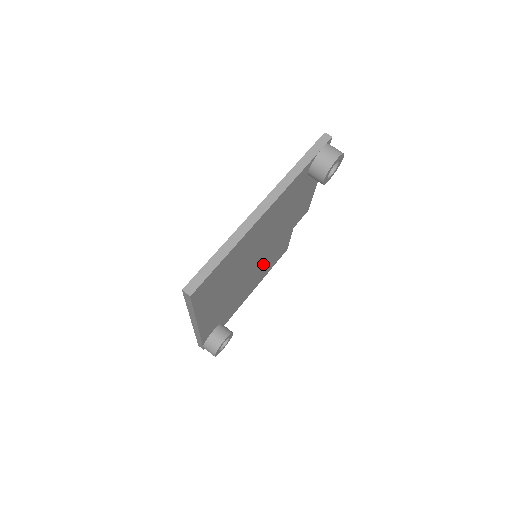
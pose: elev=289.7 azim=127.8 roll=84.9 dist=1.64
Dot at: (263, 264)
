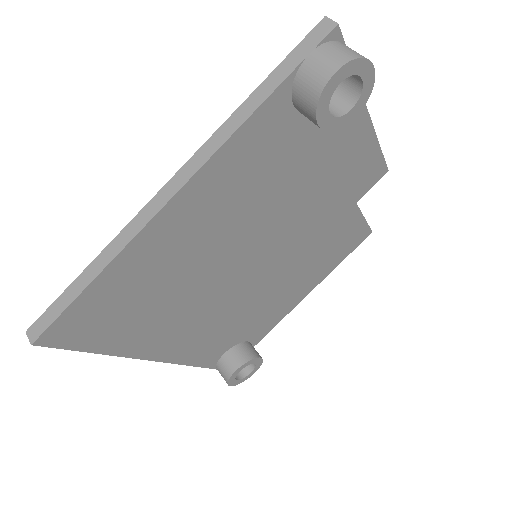
Dot at: (297, 262)
